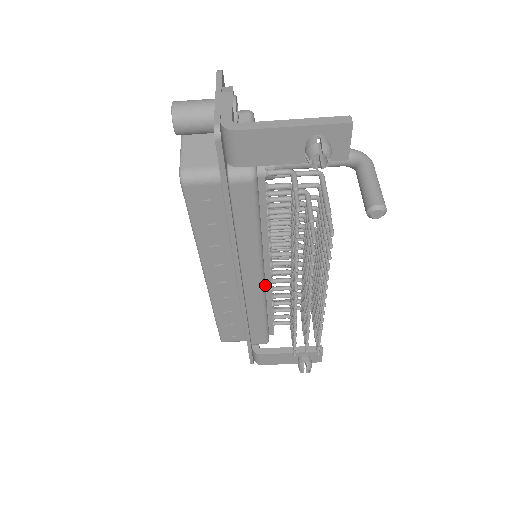
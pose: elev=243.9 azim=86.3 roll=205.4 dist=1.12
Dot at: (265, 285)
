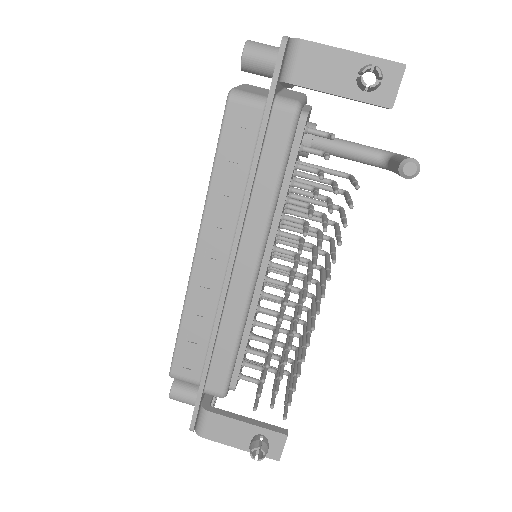
Dot at: (255, 287)
